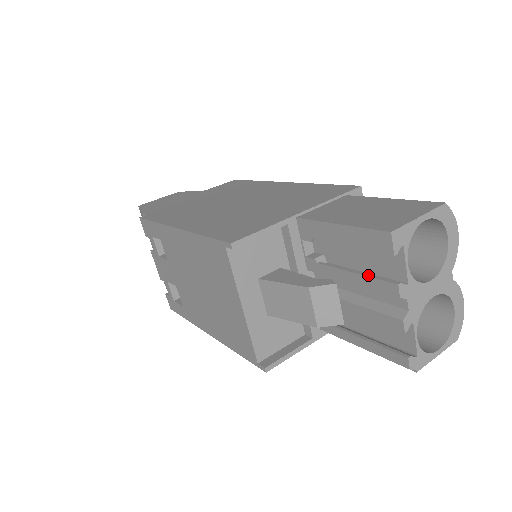
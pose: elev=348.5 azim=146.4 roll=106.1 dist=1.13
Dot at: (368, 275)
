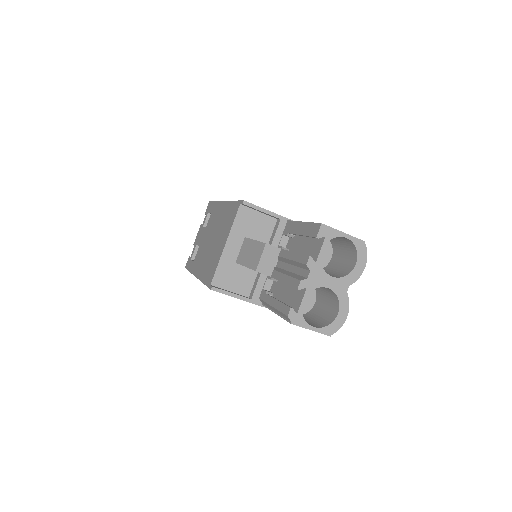
Dot at: occluded
